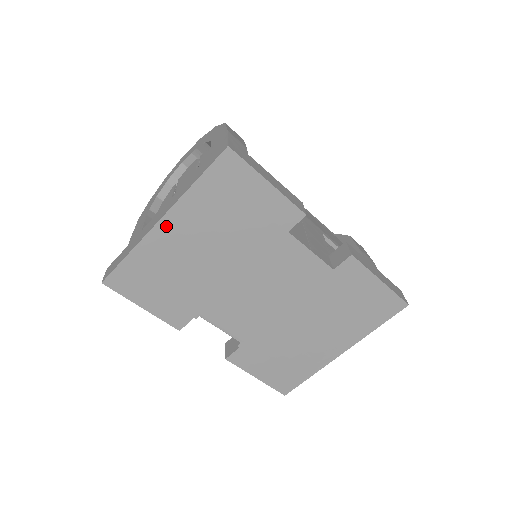
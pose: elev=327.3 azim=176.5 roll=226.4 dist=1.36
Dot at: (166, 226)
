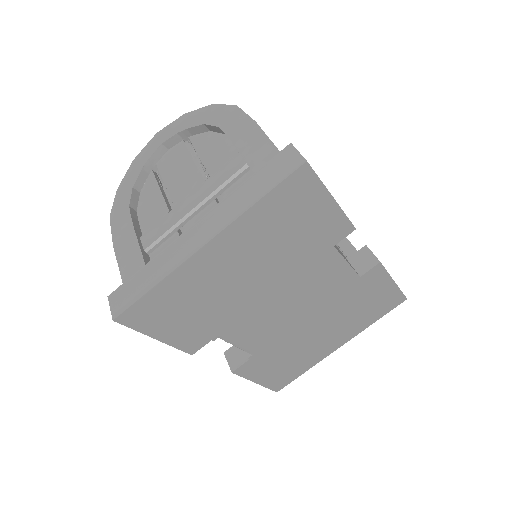
Dot at: (210, 251)
